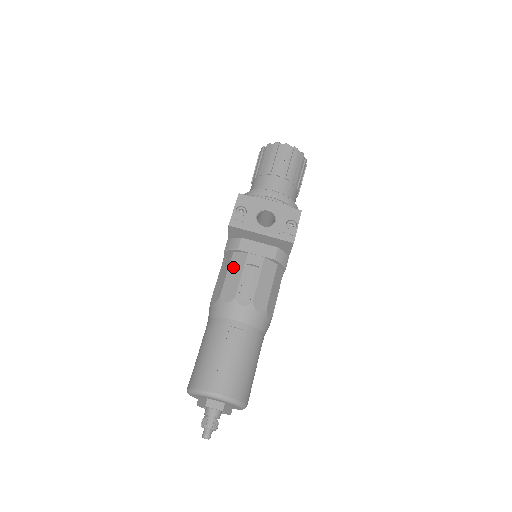
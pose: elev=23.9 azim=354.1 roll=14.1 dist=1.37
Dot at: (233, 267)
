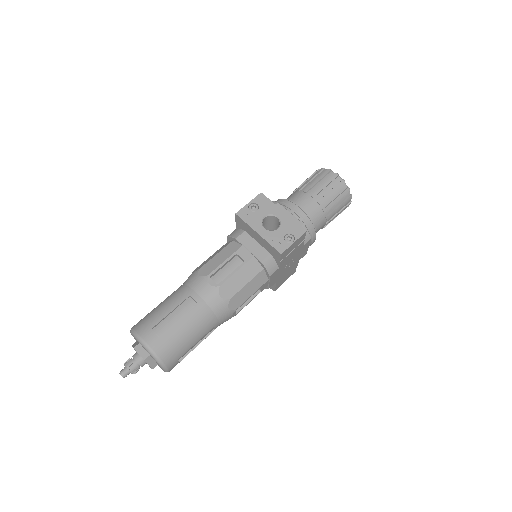
Dot at: (224, 251)
